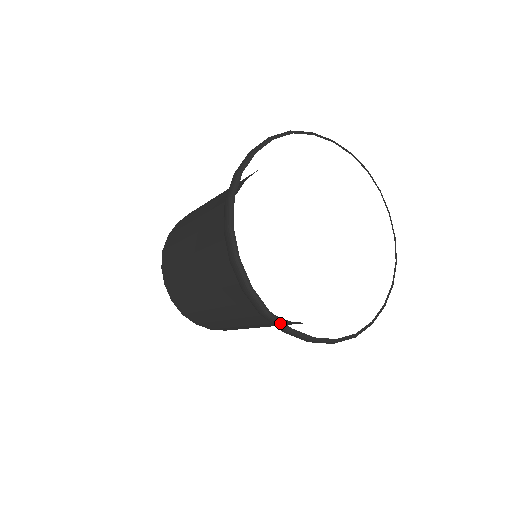
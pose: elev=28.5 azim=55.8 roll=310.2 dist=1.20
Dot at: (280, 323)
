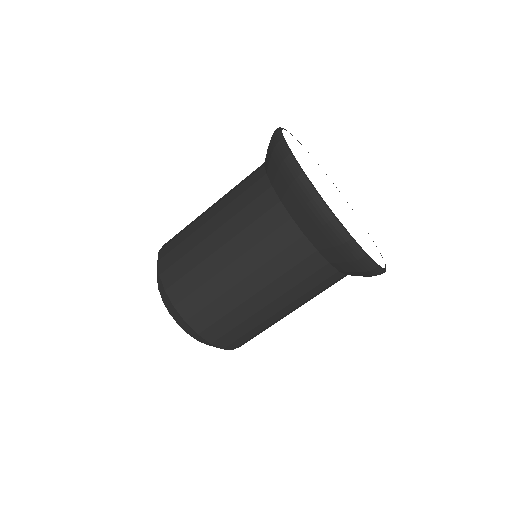
Dot at: (328, 207)
